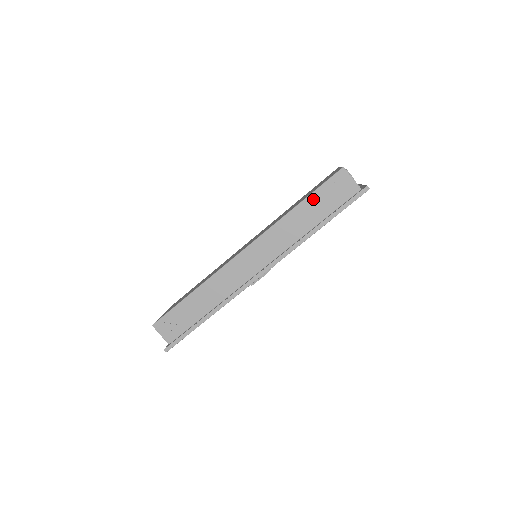
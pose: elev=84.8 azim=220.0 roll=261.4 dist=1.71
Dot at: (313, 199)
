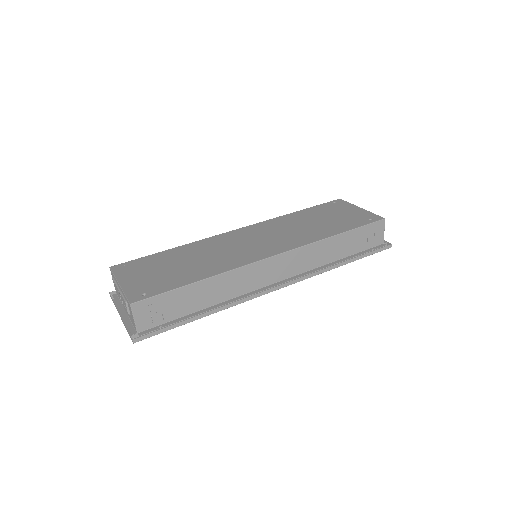
Dot at: (353, 234)
